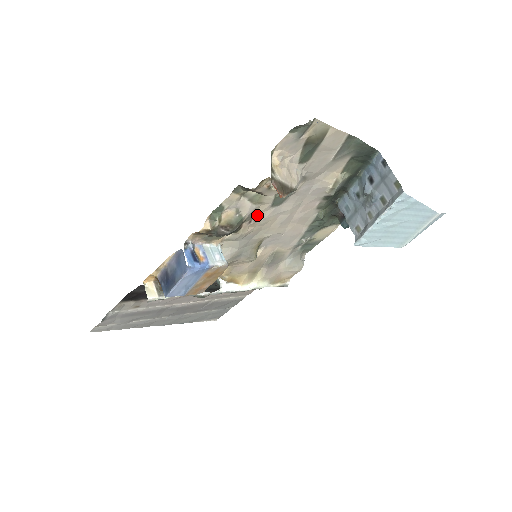
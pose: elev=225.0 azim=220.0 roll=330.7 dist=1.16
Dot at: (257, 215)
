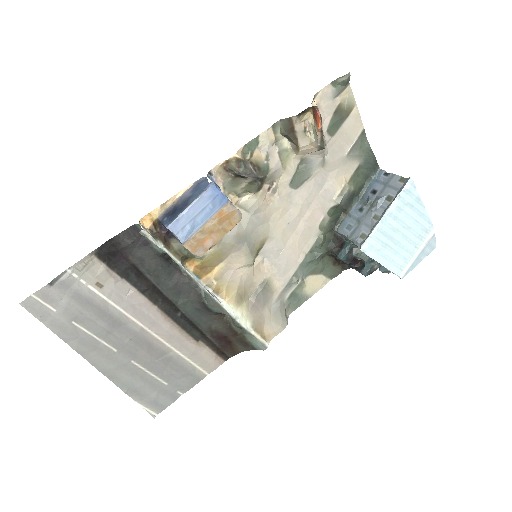
Dot at: (276, 185)
